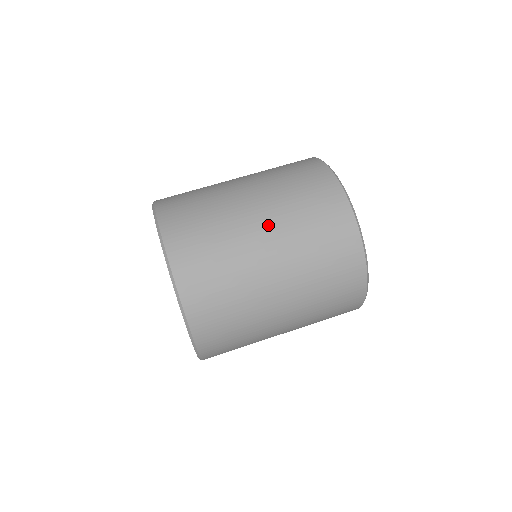
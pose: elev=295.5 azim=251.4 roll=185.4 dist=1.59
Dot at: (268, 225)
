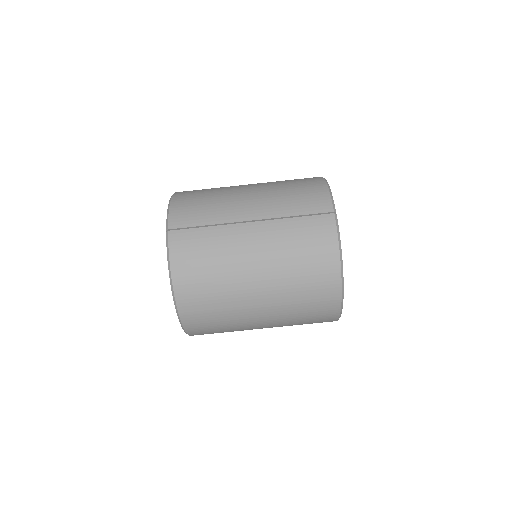
Dot at: occluded
